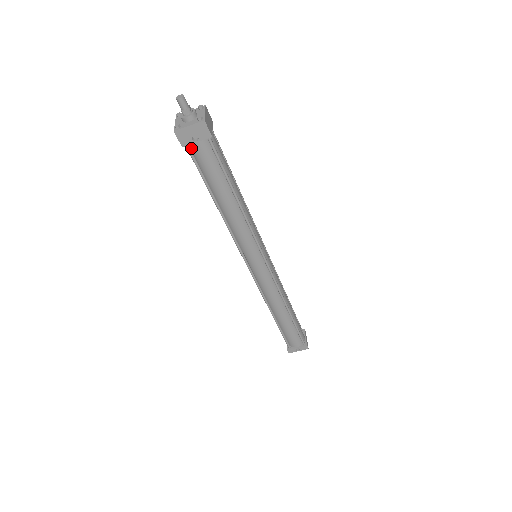
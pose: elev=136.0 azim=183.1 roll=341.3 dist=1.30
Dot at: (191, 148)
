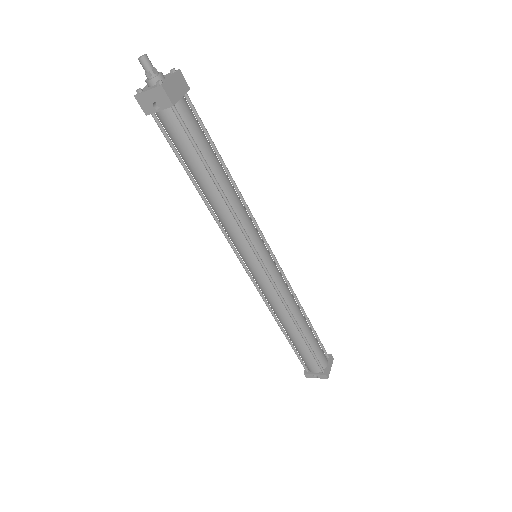
Dot at: occluded
